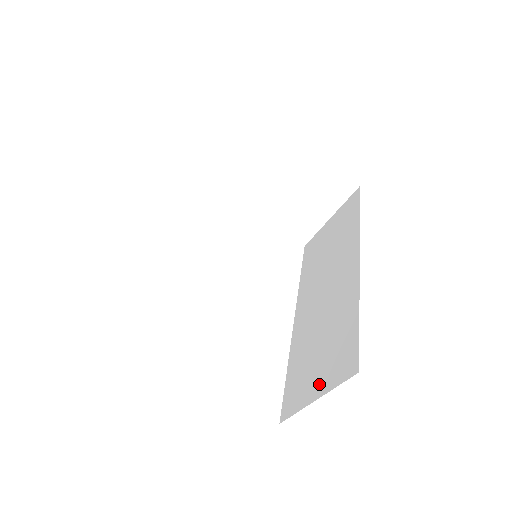
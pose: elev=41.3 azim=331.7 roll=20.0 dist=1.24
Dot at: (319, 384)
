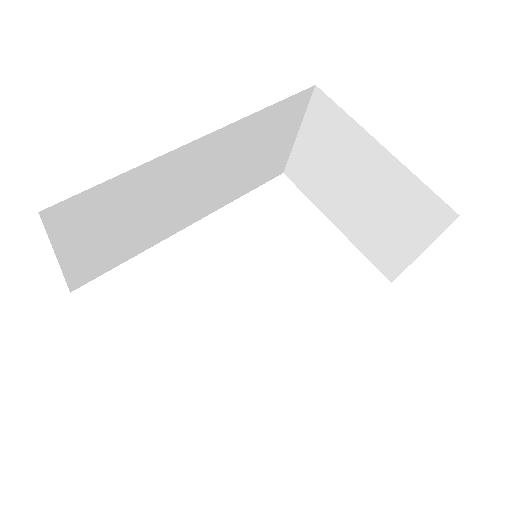
Dot at: occluded
